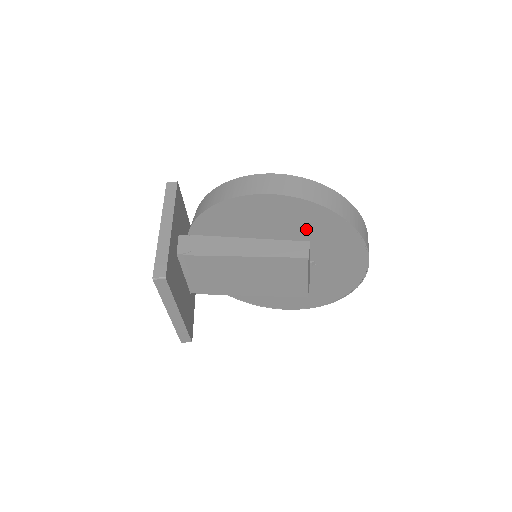
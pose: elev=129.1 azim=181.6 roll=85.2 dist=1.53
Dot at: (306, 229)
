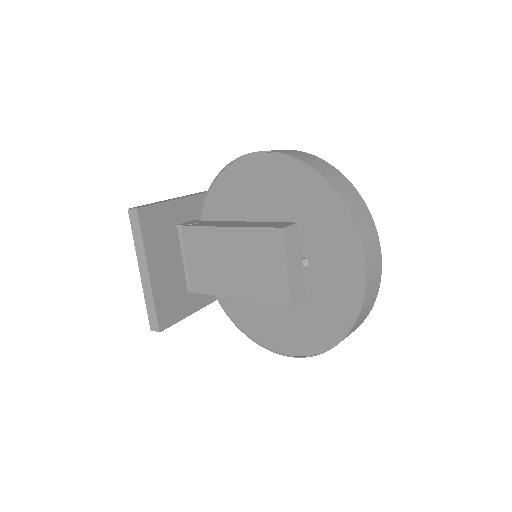
Dot at: (293, 202)
